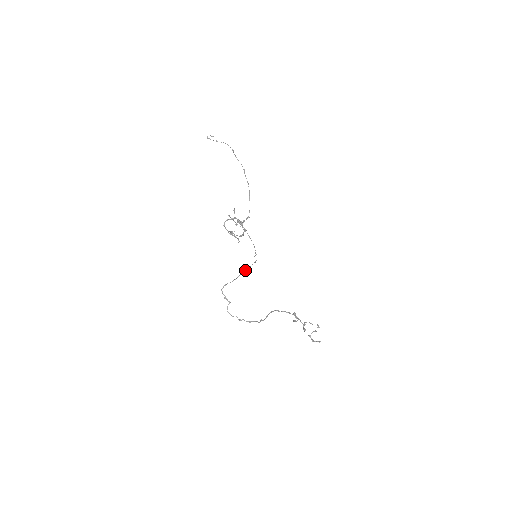
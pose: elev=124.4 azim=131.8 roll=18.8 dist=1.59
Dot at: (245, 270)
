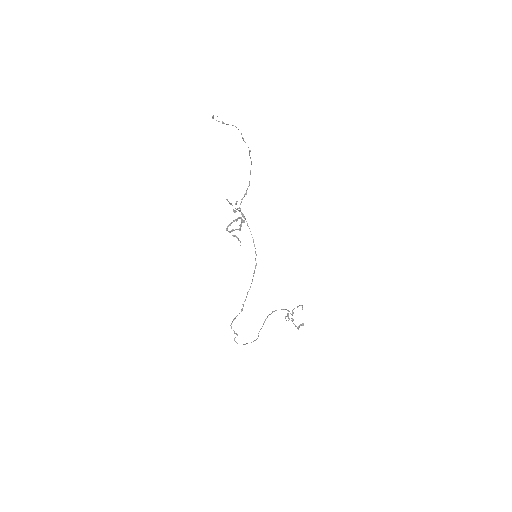
Dot at: occluded
